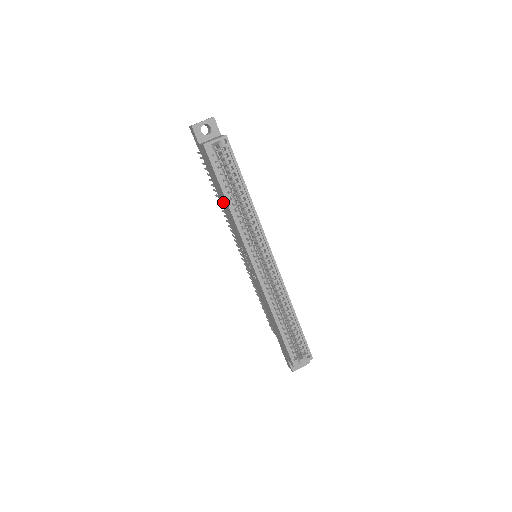
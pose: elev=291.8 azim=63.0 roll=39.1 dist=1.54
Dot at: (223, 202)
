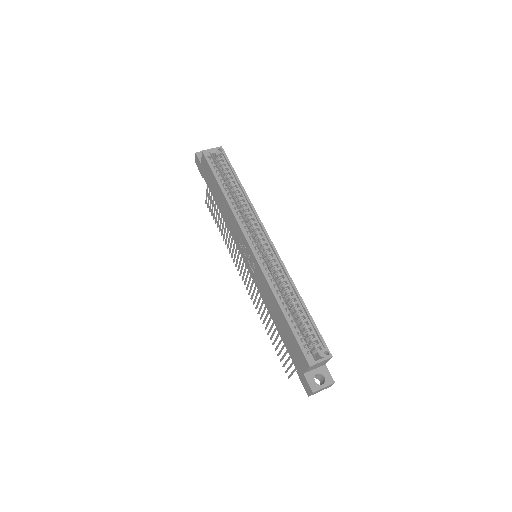
Dot at: (221, 203)
